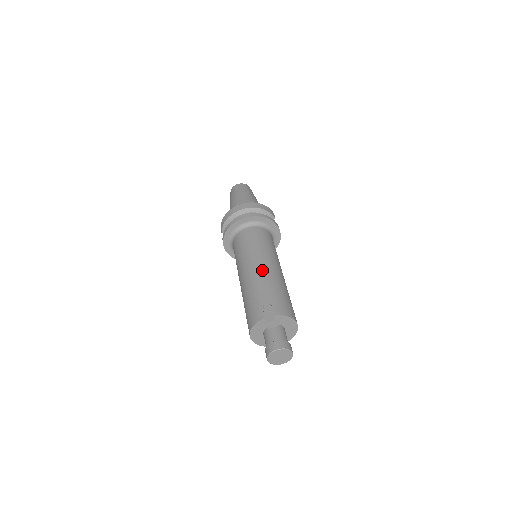
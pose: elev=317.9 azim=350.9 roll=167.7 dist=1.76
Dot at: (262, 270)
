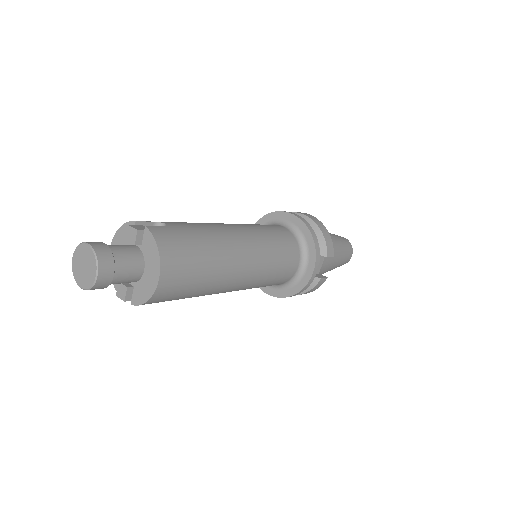
Dot at: (222, 226)
